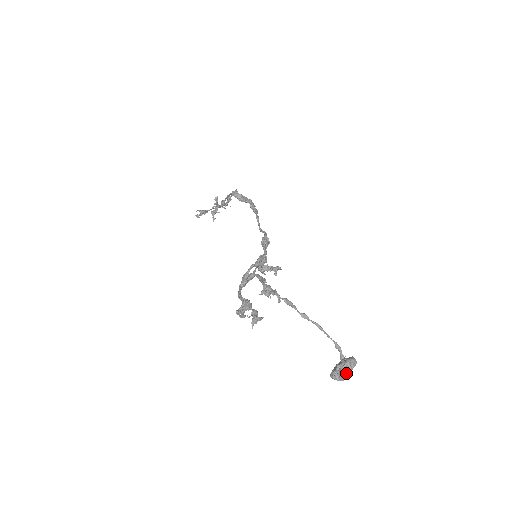
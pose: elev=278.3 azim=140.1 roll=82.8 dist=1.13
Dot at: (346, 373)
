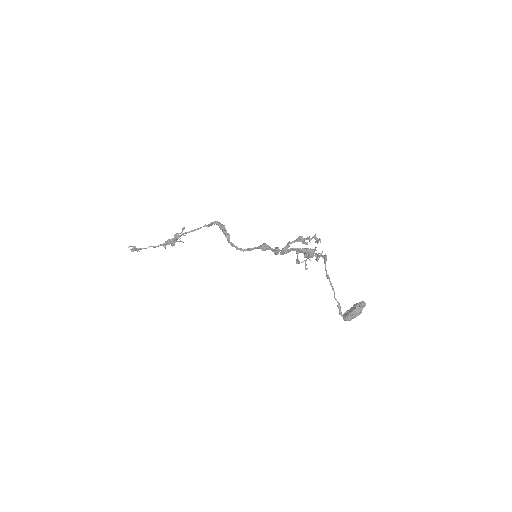
Dot at: (362, 309)
